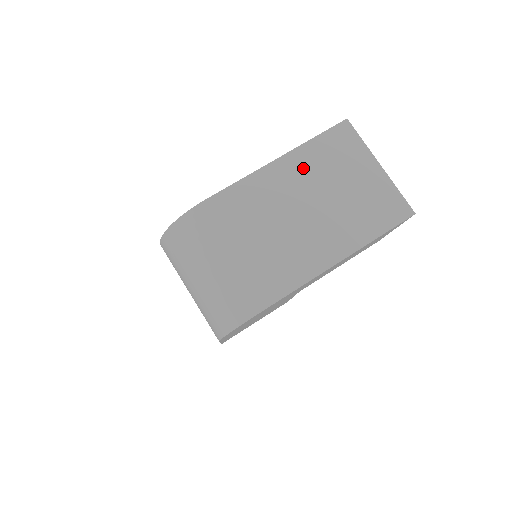
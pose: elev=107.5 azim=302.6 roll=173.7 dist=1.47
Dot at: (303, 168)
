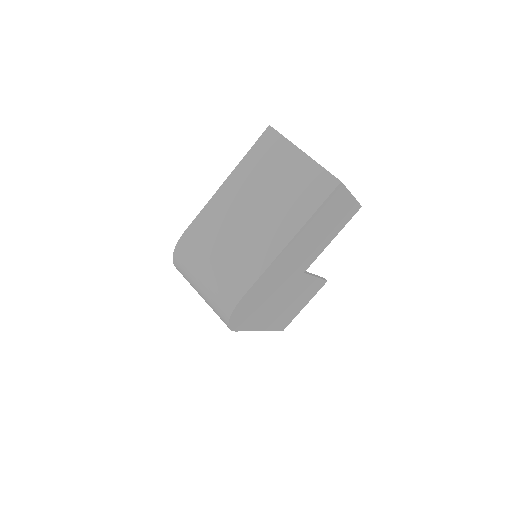
Dot at: (245, 180)
